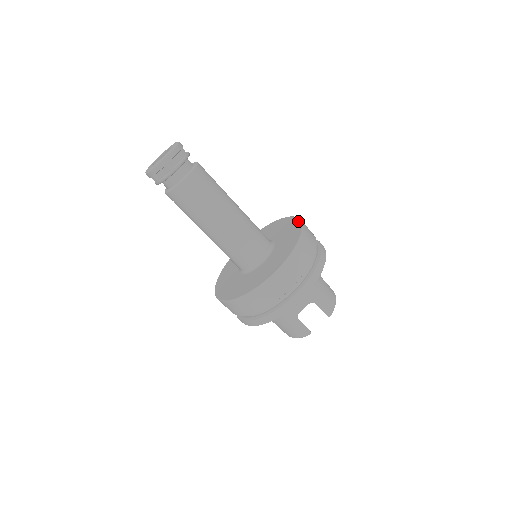
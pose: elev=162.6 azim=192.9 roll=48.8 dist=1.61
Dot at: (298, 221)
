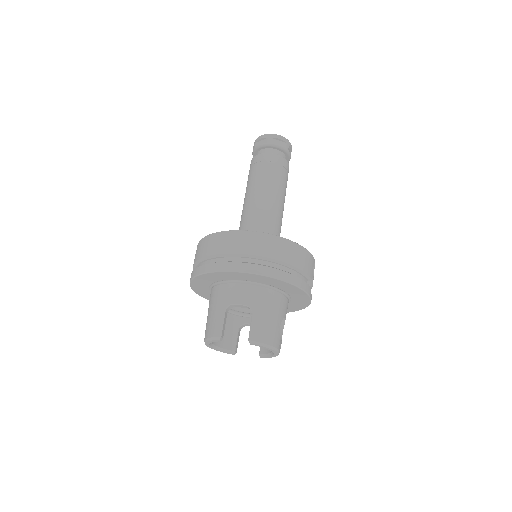
Dot at: occluded
